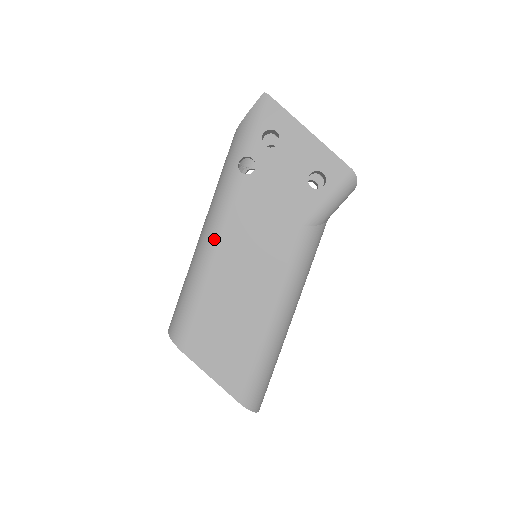
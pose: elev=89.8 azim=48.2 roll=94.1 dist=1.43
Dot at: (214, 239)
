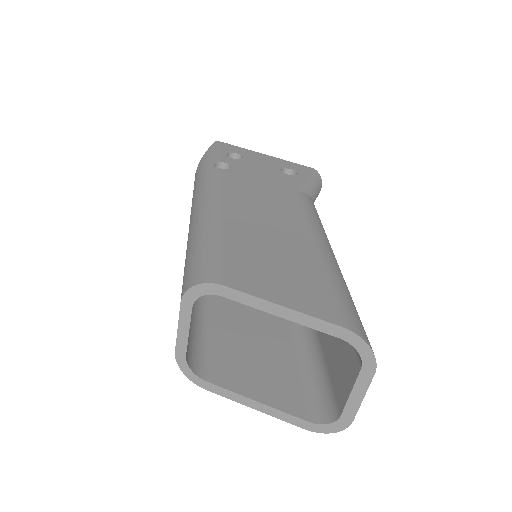
Dot at: (214, 200)
